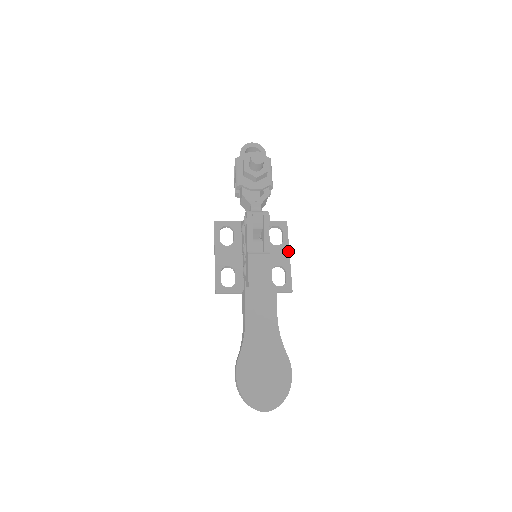
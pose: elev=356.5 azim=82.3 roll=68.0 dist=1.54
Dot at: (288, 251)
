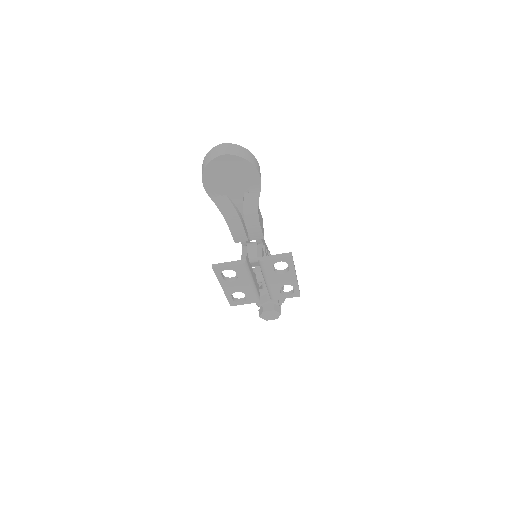
Dot at: occluded
